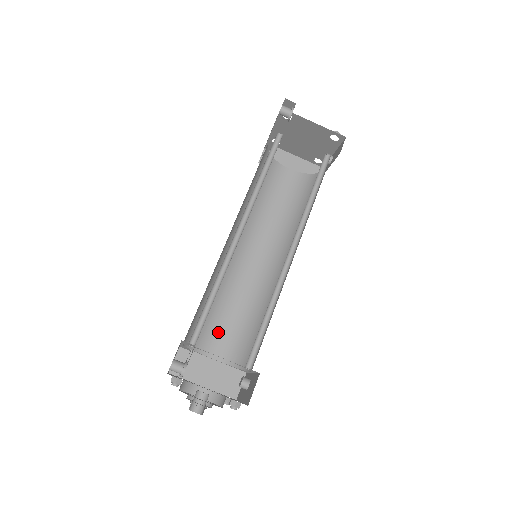
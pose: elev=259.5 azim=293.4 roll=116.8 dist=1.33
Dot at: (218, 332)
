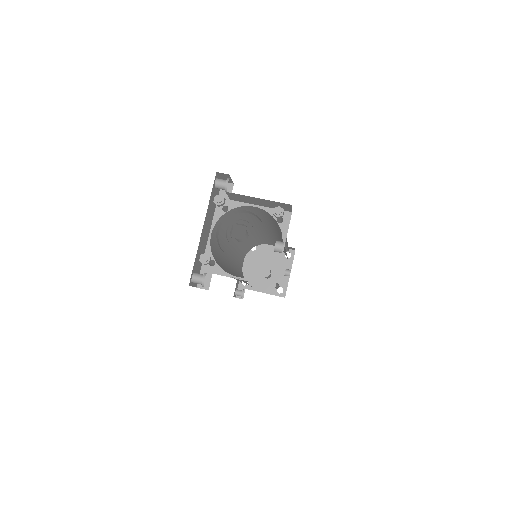
Dot at: occluded
